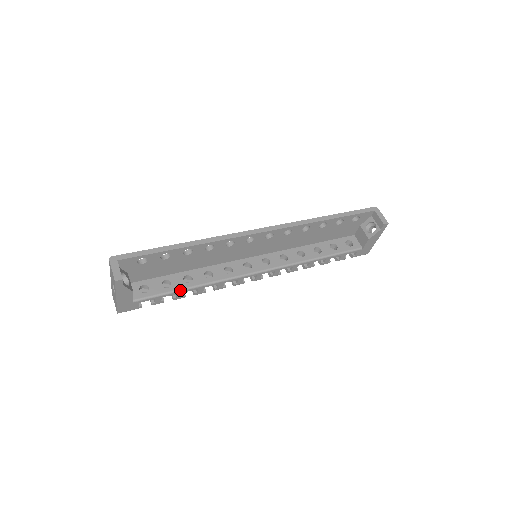
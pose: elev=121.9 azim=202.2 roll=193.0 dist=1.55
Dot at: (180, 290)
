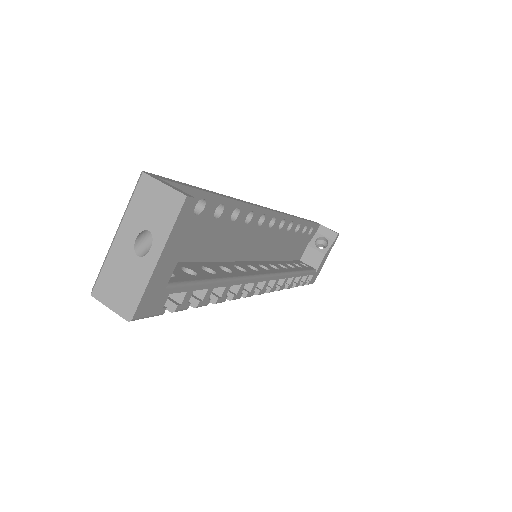
Dot at: (213, 280)
